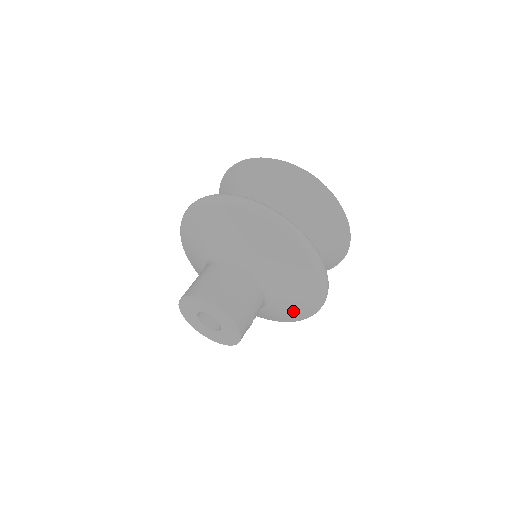
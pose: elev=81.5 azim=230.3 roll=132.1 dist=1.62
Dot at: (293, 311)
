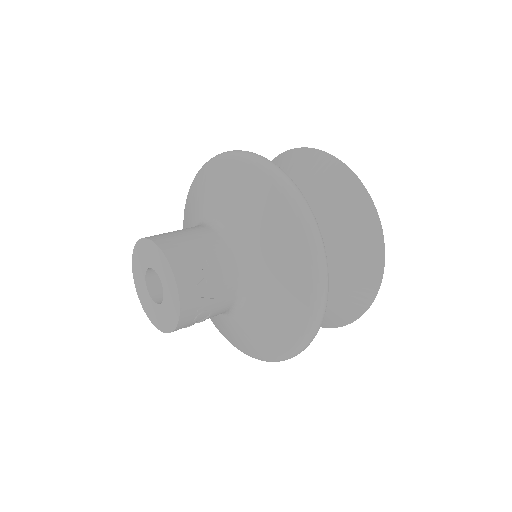
Dot at: (284, 308)
